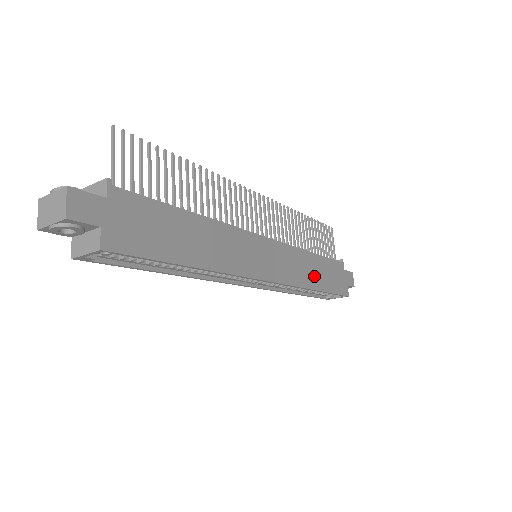
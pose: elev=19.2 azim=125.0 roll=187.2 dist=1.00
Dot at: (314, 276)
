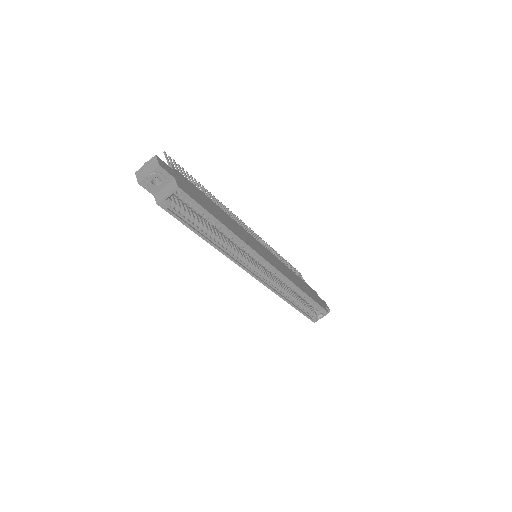
Dot at: (299, 283)
